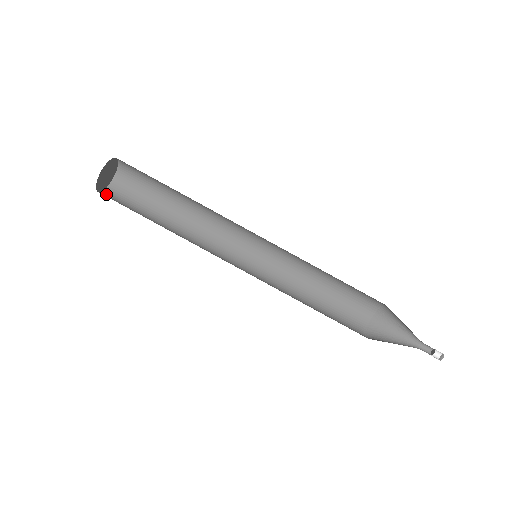
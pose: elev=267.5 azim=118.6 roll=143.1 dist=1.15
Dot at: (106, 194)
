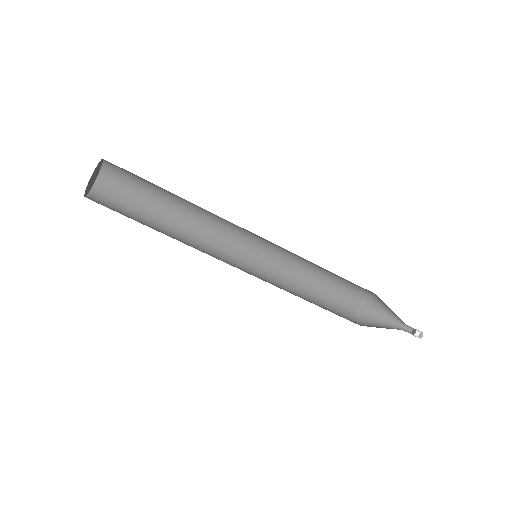
Dot at: (94, 195)
